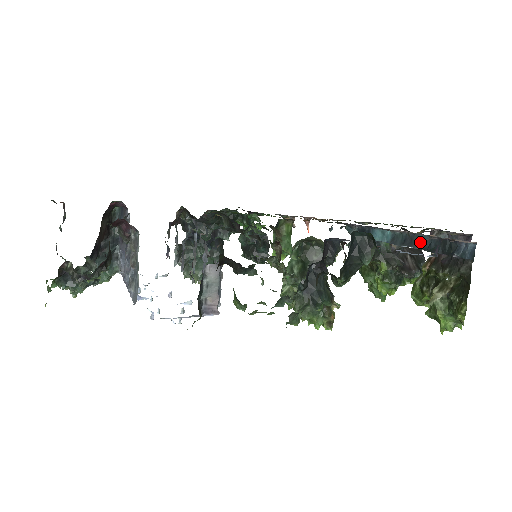
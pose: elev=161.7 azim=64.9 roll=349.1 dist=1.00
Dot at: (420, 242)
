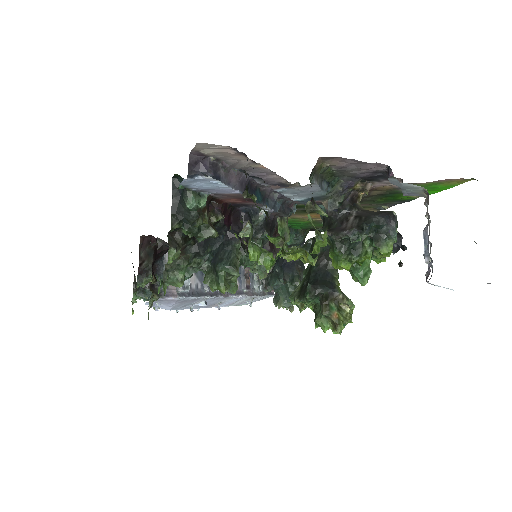
Dot at: occluded
